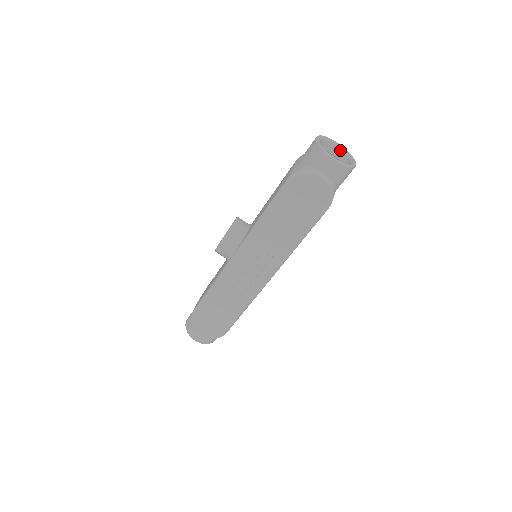
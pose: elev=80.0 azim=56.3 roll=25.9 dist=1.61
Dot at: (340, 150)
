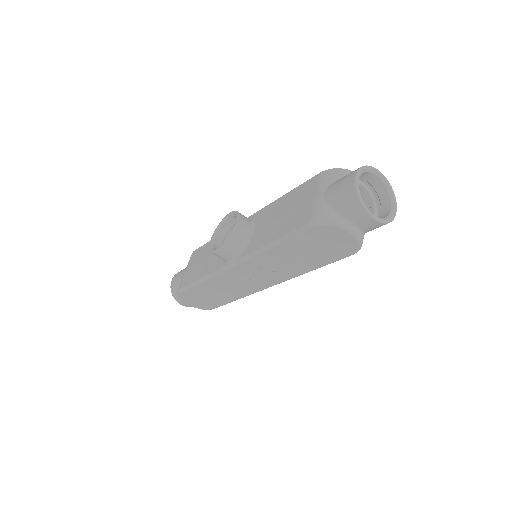
Dot at: (380, 181)
